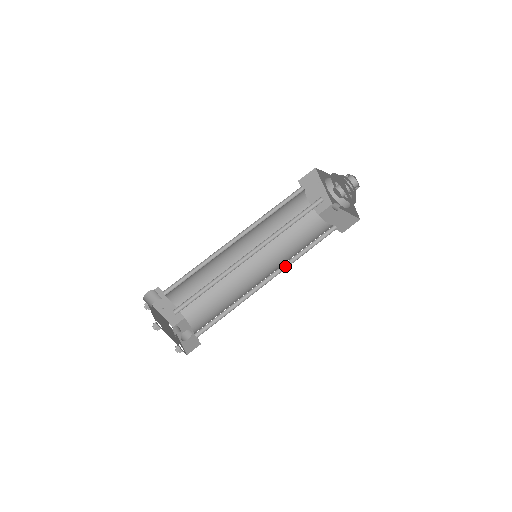
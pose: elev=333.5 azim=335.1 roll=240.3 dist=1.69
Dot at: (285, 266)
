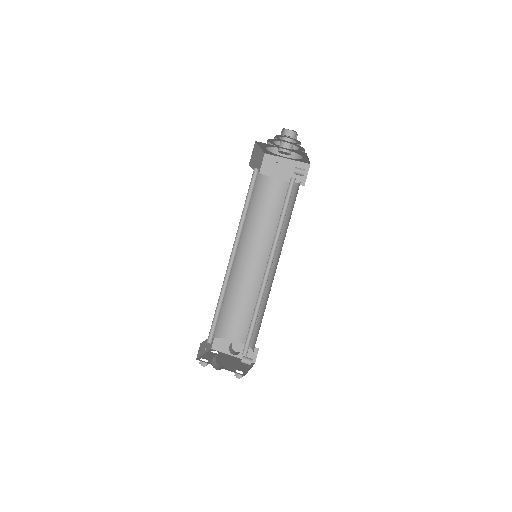
Dot at: (279, 245)
